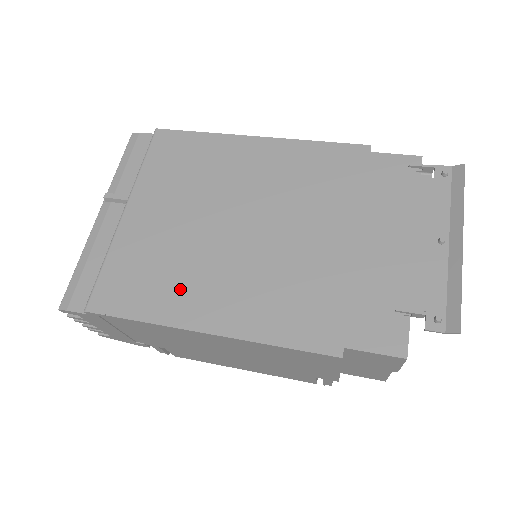
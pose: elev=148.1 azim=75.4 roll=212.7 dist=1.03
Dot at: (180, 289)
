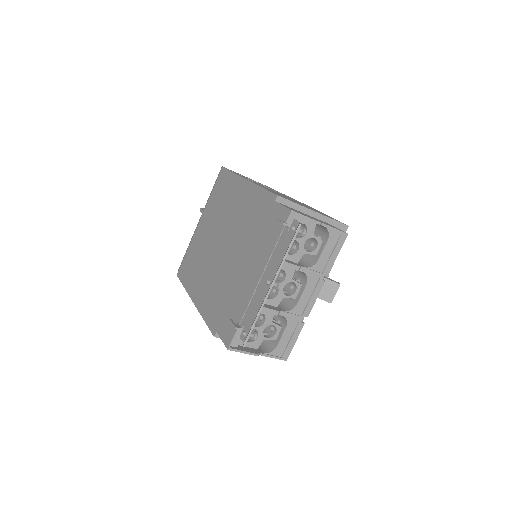
Dot at: (195, 275)
